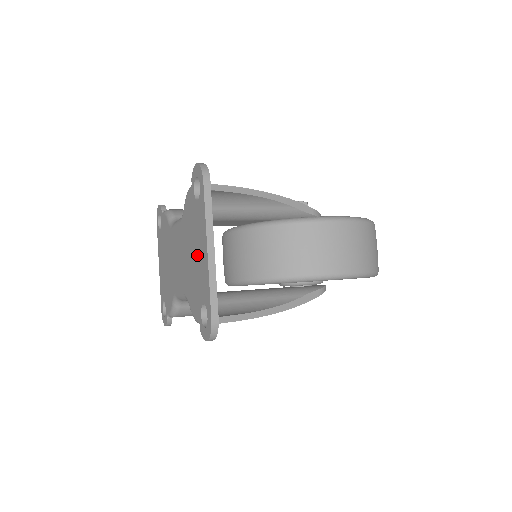
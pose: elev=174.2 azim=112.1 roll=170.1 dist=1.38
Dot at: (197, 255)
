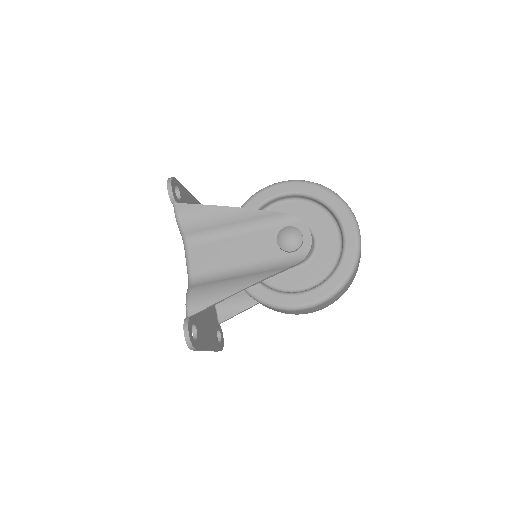
Dot at: occluded
